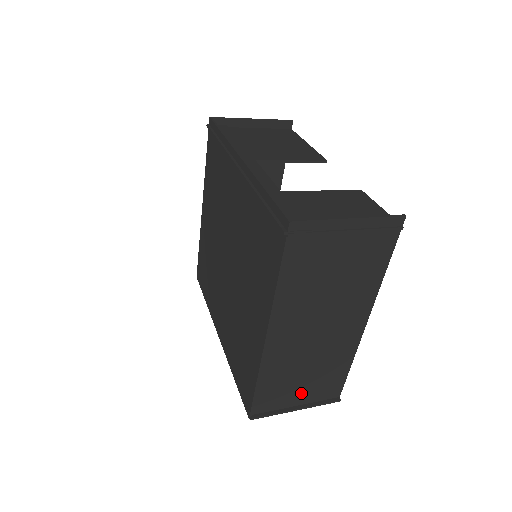
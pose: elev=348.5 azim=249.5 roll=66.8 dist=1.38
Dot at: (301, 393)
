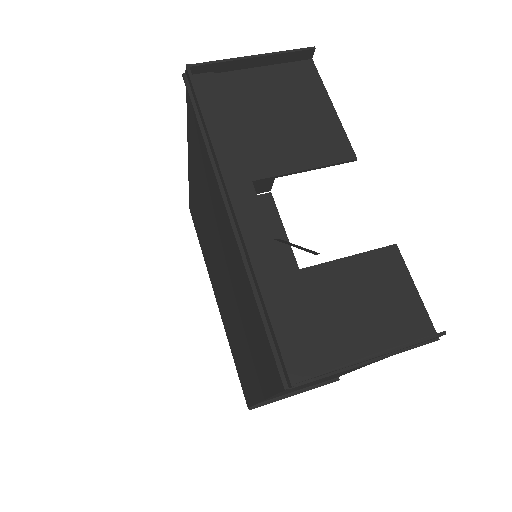
Dot at: occluded
